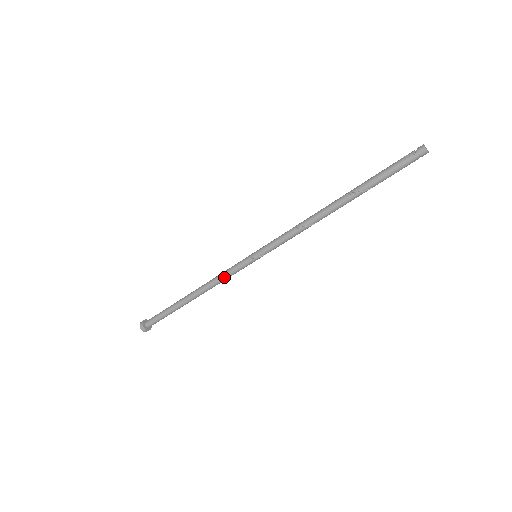
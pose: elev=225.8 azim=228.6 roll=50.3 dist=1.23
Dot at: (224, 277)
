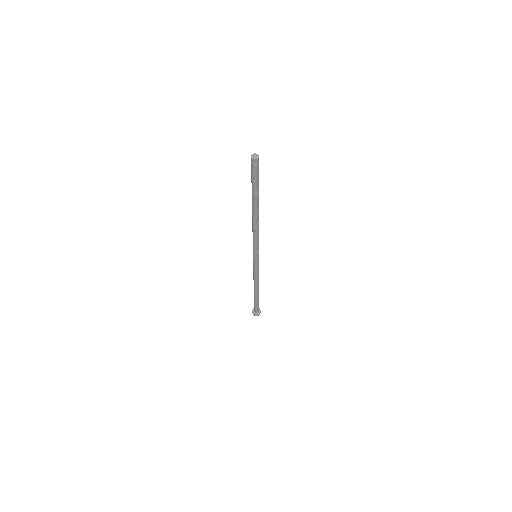
Dot at: (254, 274)
